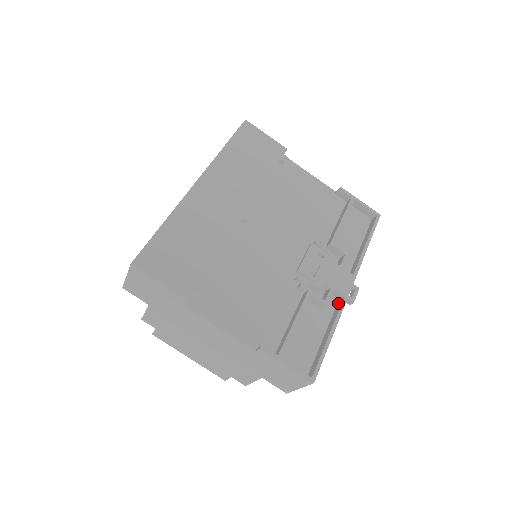
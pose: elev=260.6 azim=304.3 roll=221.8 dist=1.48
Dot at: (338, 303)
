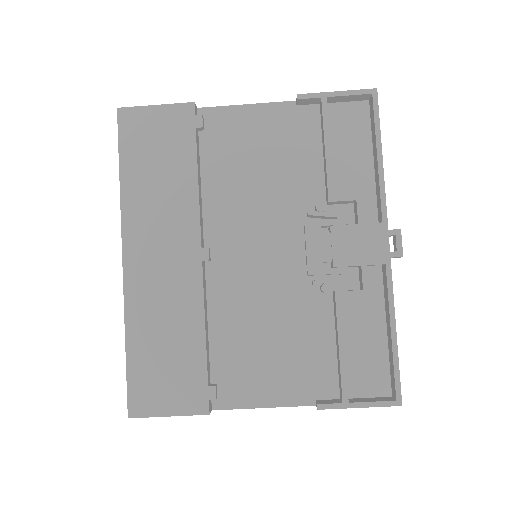
Dot at: (382, 272)
